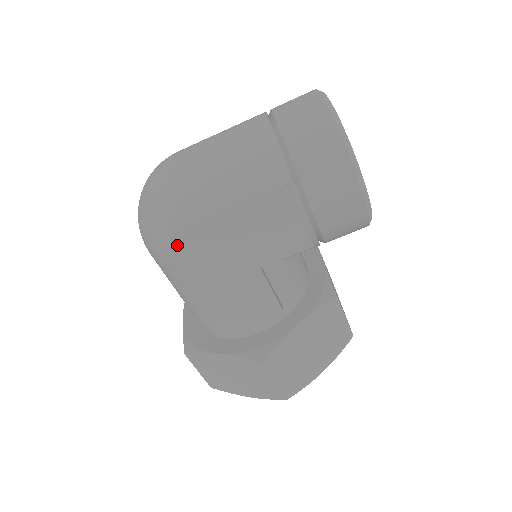
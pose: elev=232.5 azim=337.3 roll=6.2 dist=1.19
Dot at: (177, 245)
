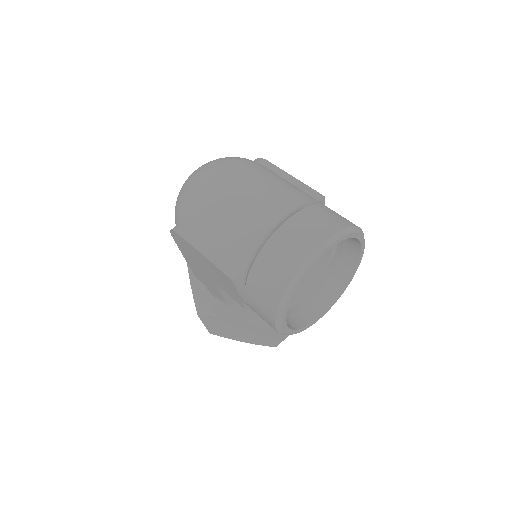
Dot at: (174, 233)
